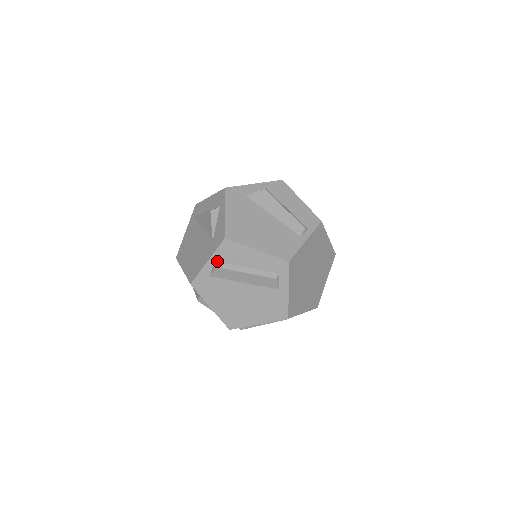
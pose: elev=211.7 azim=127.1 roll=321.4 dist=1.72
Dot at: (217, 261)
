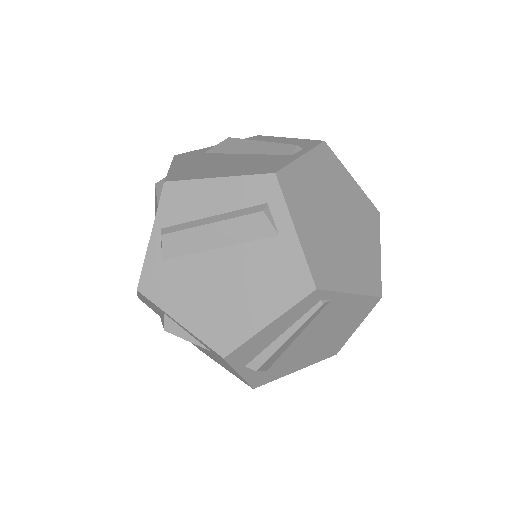
Dot at: (165, 227)
